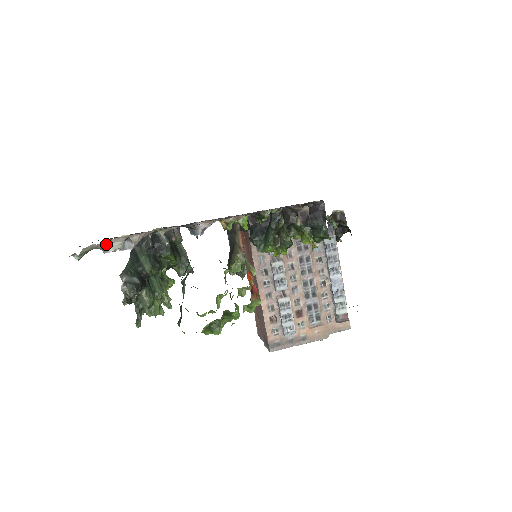
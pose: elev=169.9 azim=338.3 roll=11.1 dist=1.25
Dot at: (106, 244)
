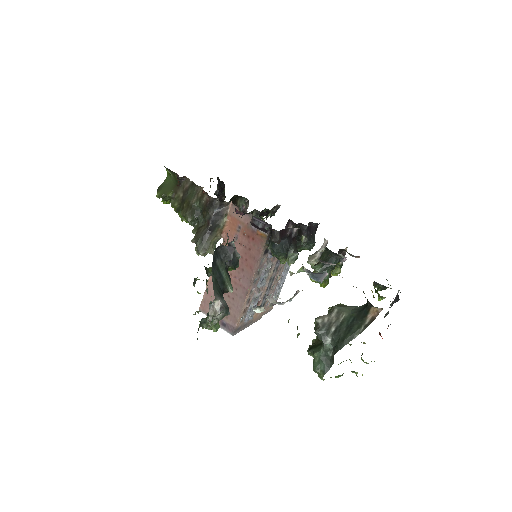
Dot at: occluded
